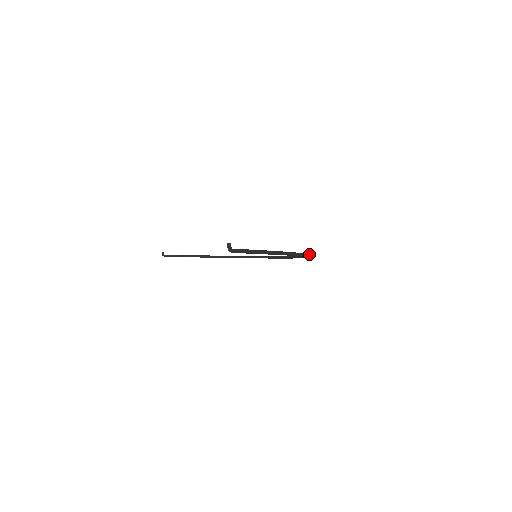
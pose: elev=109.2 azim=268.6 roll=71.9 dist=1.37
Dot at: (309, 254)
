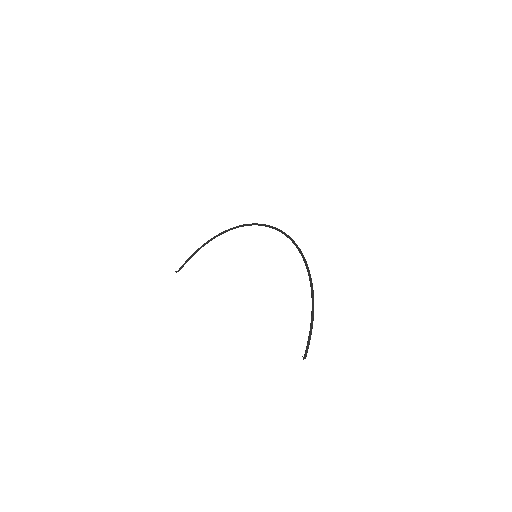
Dot at: (305, 261)
